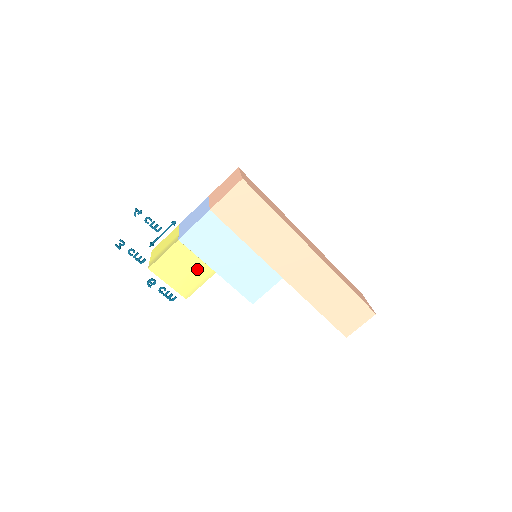
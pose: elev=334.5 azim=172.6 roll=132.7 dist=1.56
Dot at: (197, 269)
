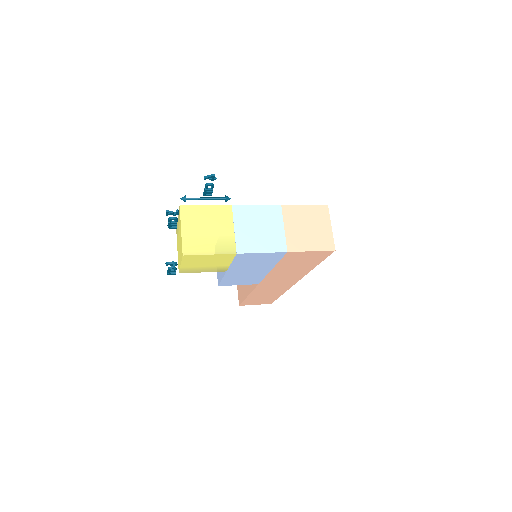
Dot at: (218, 266)
